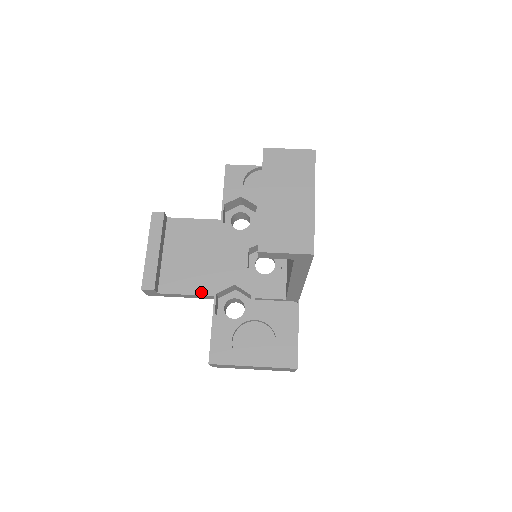
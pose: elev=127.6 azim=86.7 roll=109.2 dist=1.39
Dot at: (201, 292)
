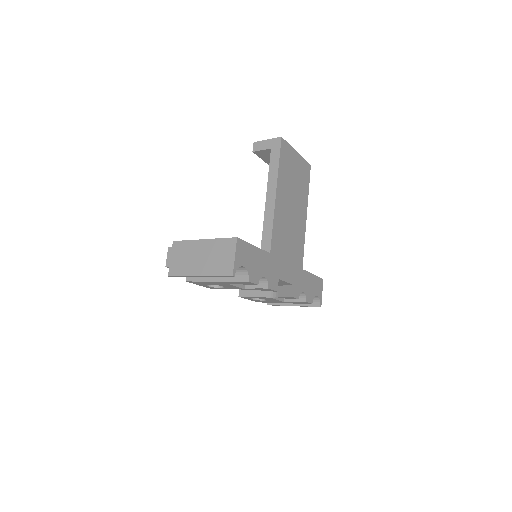
Dot at: occluded
